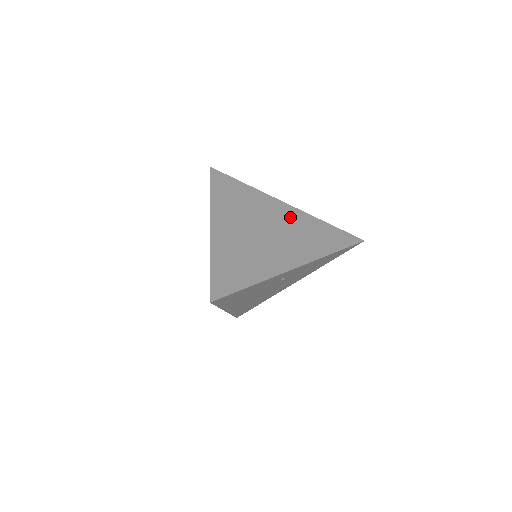
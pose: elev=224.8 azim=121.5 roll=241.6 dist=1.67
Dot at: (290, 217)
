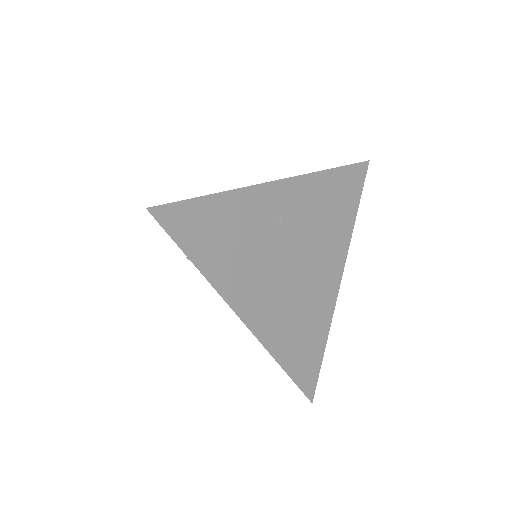
Dot at: occluded
